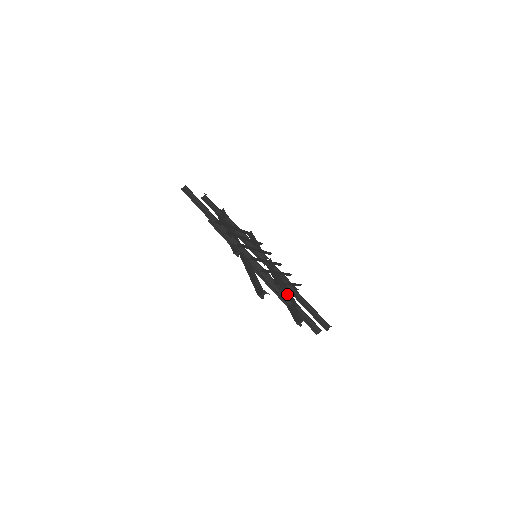
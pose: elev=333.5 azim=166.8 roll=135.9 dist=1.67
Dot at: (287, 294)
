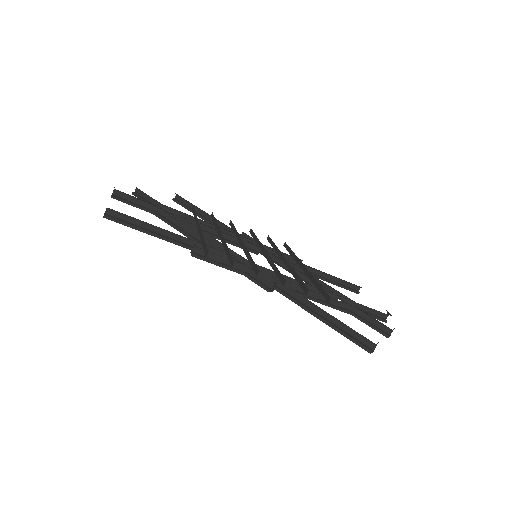
Dot at: (336, 295)
